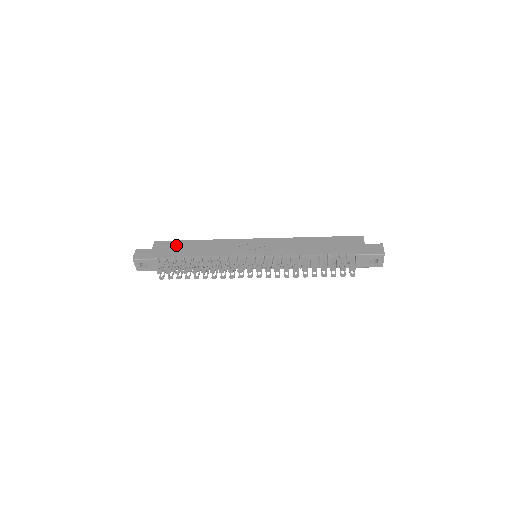
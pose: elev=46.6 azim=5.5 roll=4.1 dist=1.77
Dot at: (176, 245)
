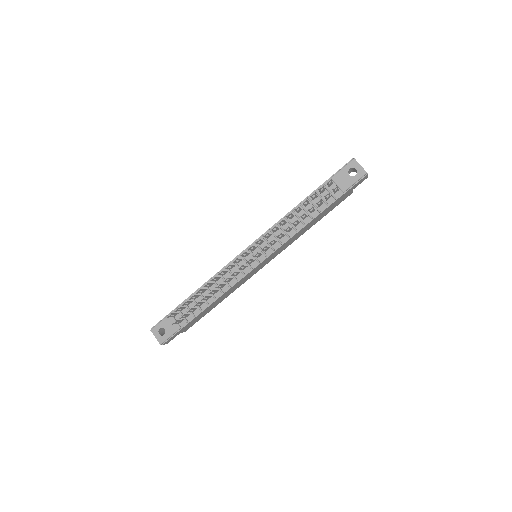
Dot at: occluded
